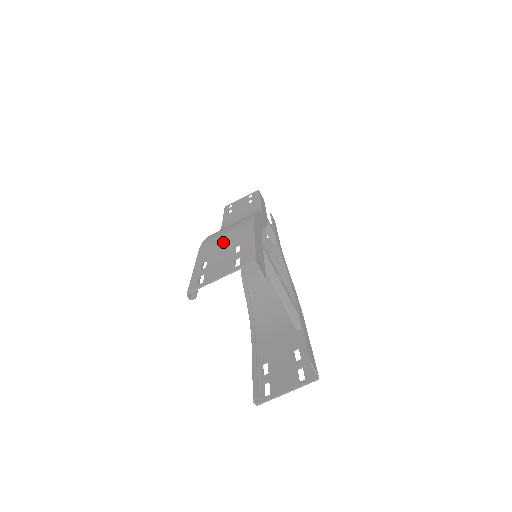
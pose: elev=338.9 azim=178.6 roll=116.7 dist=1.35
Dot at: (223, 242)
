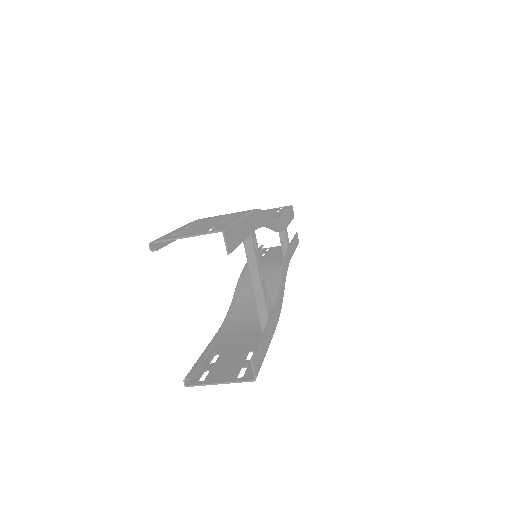
Dot at: (215, 218)
